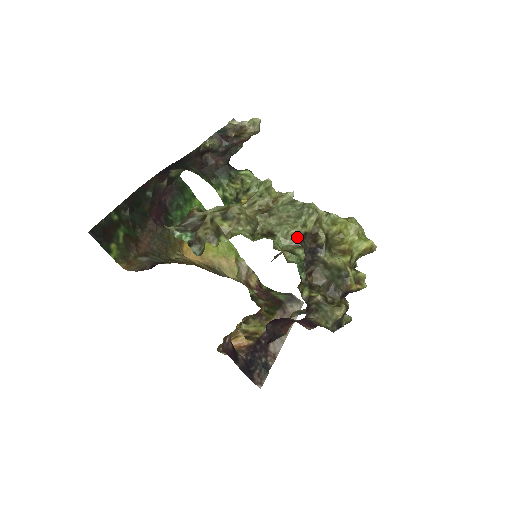
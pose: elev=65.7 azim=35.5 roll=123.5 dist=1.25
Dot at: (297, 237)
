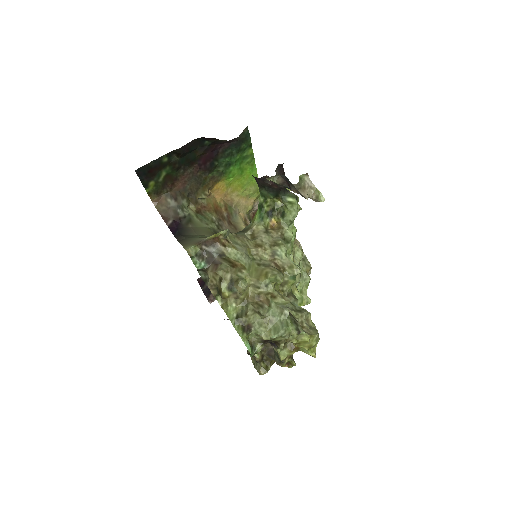
Dot at: (264, 339)
